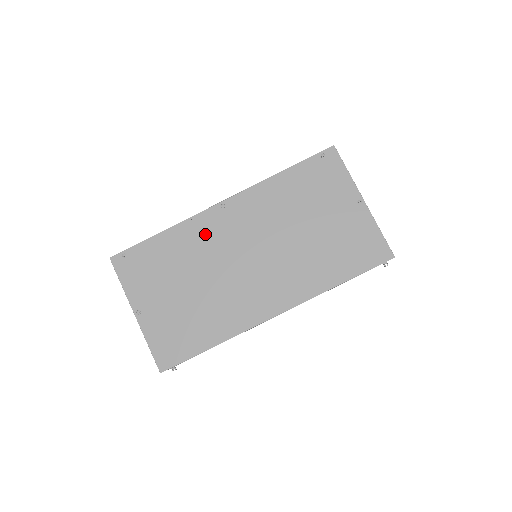
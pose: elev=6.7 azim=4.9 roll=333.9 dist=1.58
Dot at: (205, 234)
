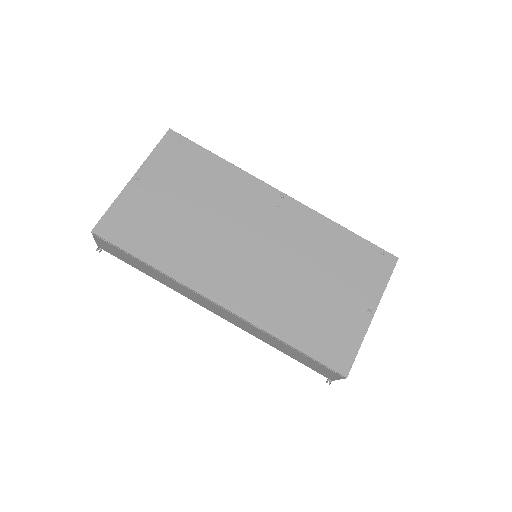
Dot at: (247, 196)
